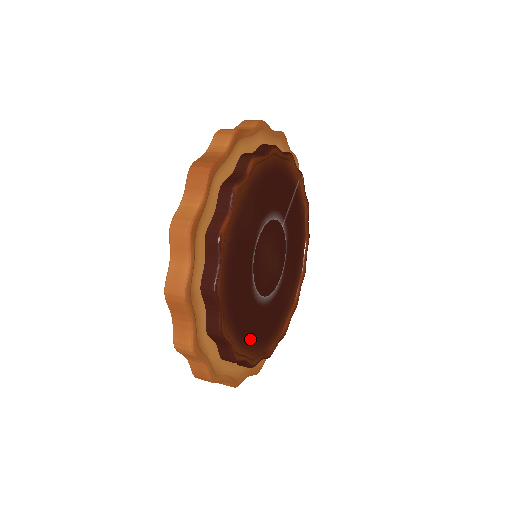
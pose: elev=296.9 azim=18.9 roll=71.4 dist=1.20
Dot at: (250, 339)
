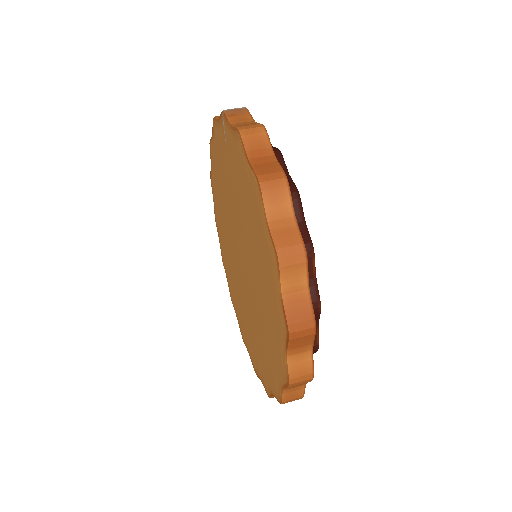
Dot at: occluded
